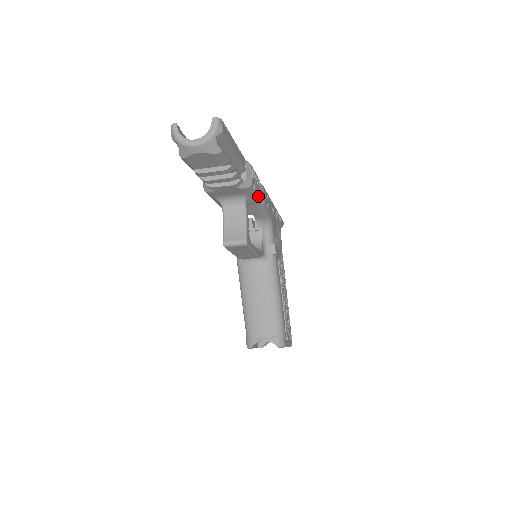
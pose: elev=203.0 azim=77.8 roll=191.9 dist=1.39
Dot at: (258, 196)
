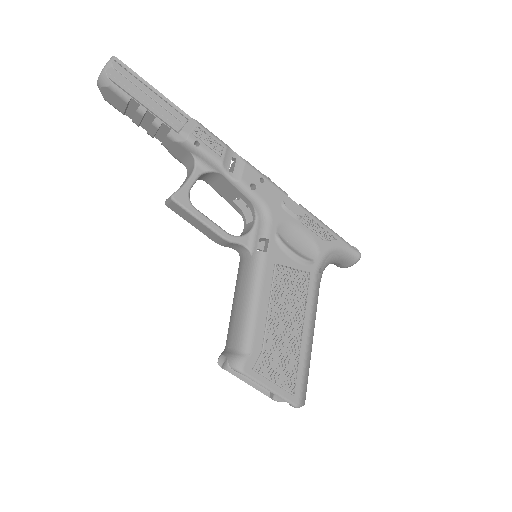
Dot at: (216, 162)
